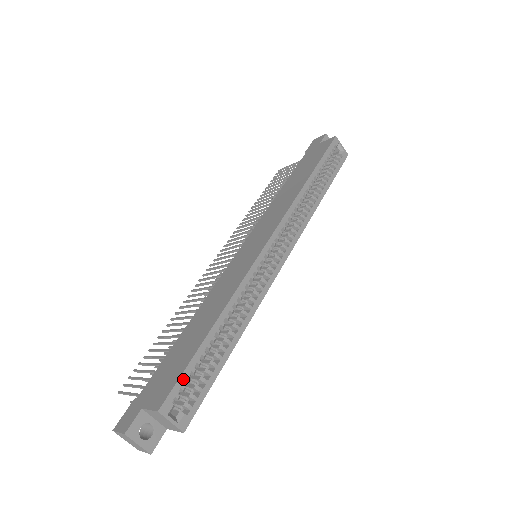
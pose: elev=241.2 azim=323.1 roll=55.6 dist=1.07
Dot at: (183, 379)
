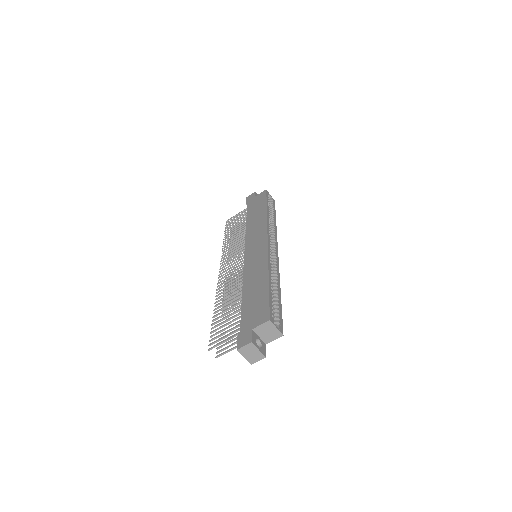
Dot at: (271, 305)
